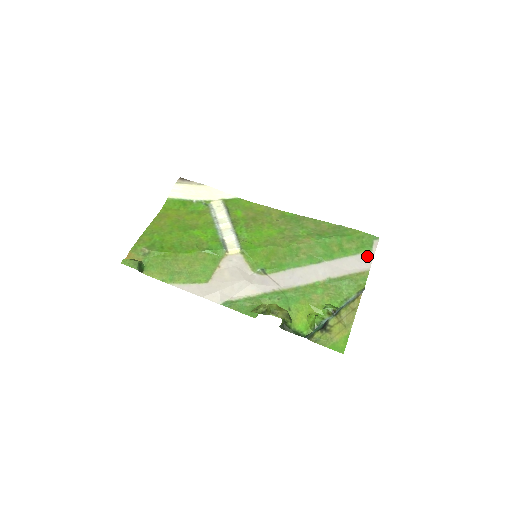
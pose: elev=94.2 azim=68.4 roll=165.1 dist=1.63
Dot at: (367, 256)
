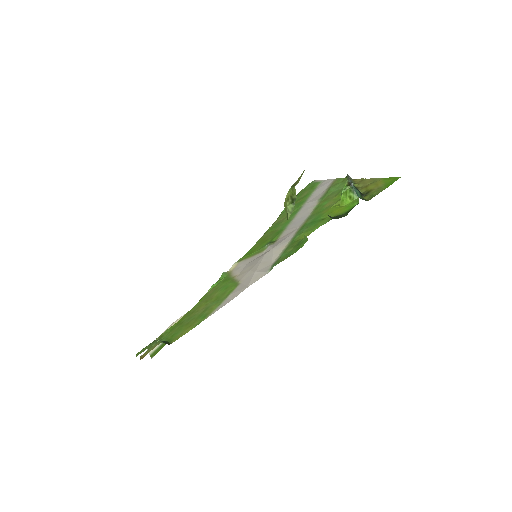
Dot at: (323, 183)
